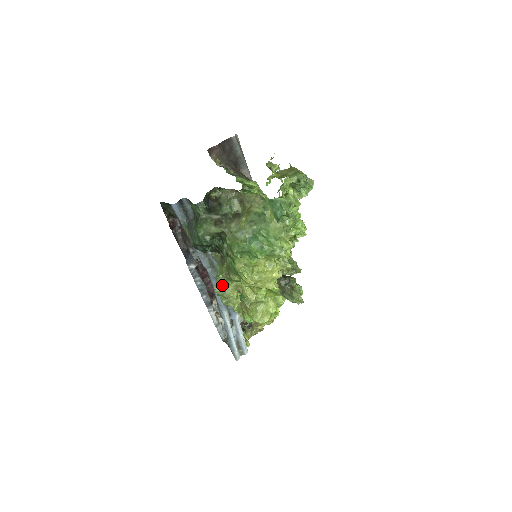
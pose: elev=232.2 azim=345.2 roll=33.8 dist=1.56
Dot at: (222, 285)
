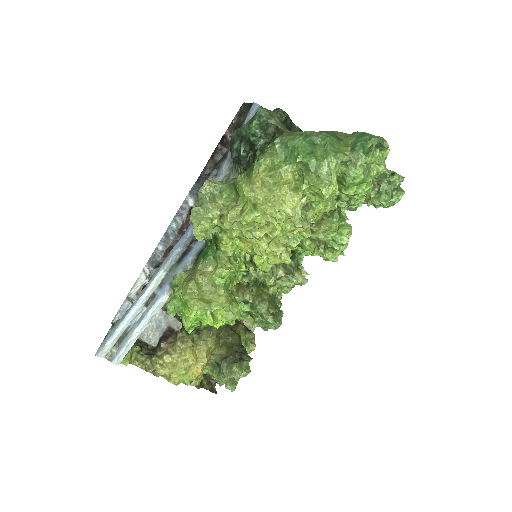
Dot at: (215, 189)
